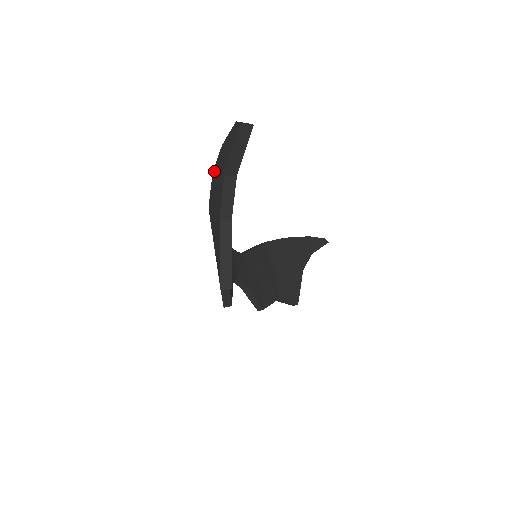
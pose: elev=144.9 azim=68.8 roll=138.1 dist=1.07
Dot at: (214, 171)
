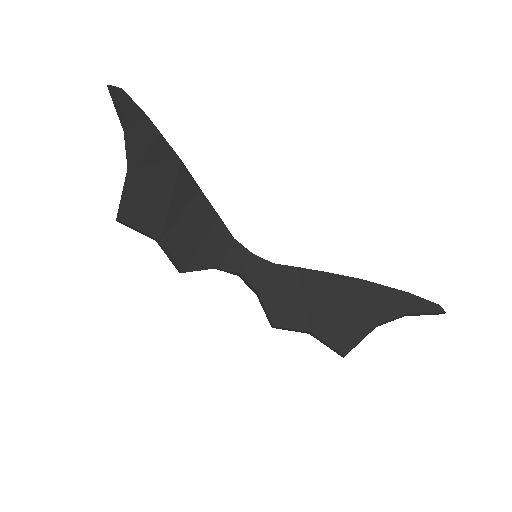
Dot at: occluded
